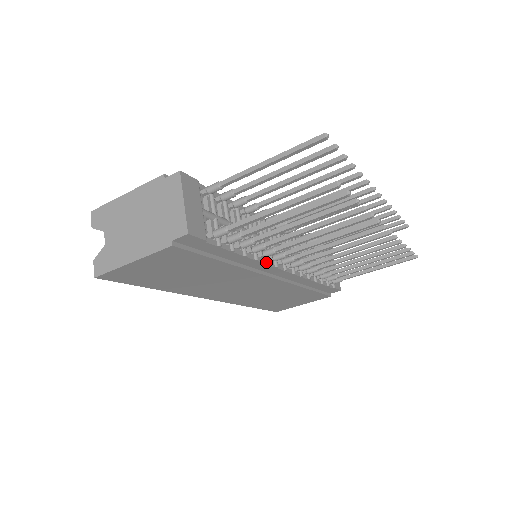
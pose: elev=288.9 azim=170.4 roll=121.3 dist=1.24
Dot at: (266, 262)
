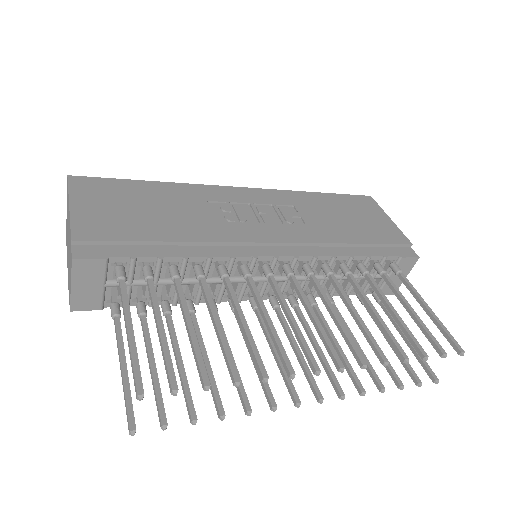
Dot at: (216, 302)
